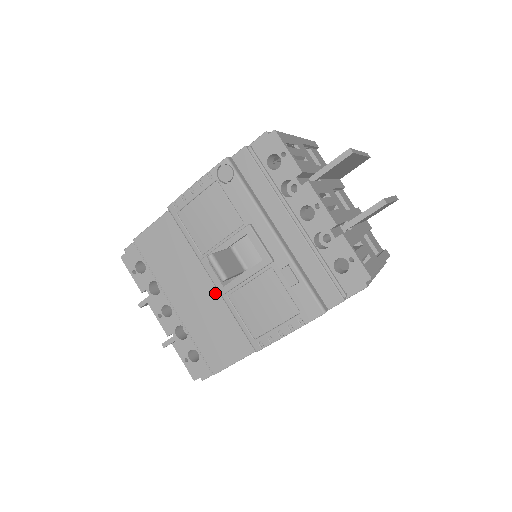
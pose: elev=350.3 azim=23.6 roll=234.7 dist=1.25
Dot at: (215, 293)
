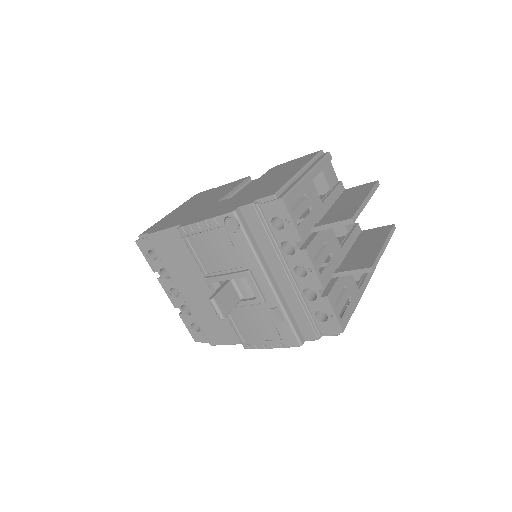
Dot at: occluded
